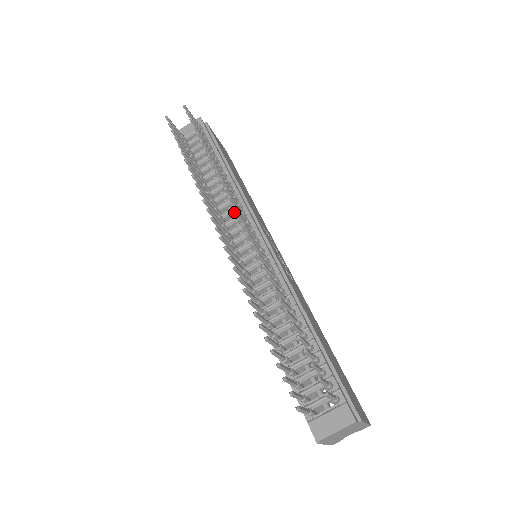
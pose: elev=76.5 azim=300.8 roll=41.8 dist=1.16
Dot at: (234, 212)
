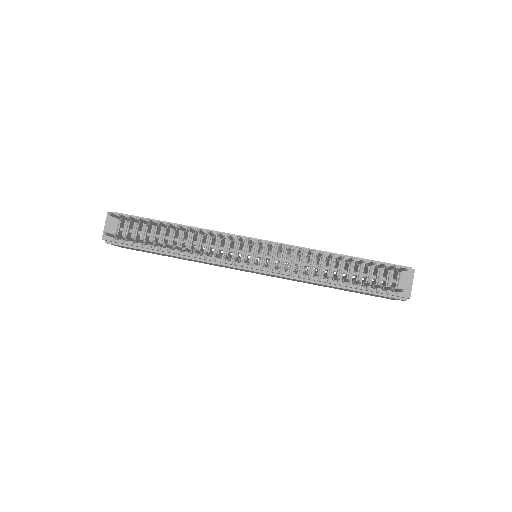
Dot at: (220, 245)
